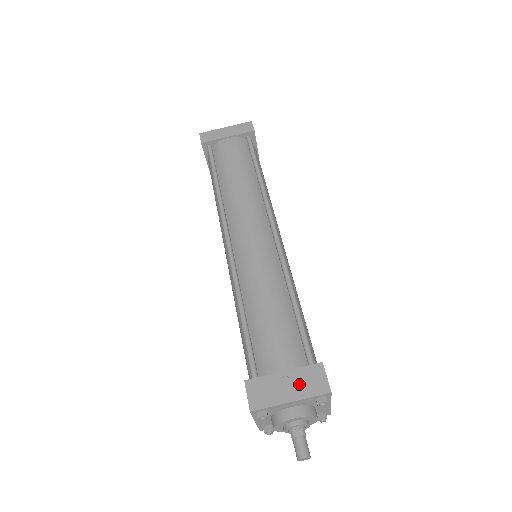
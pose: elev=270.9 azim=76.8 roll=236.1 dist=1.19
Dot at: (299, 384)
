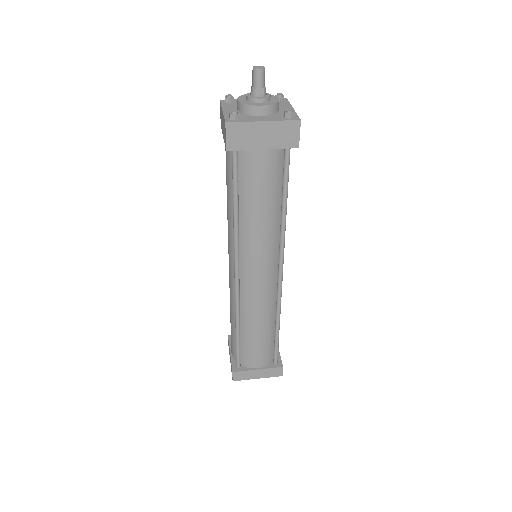
Dot at: occluded
